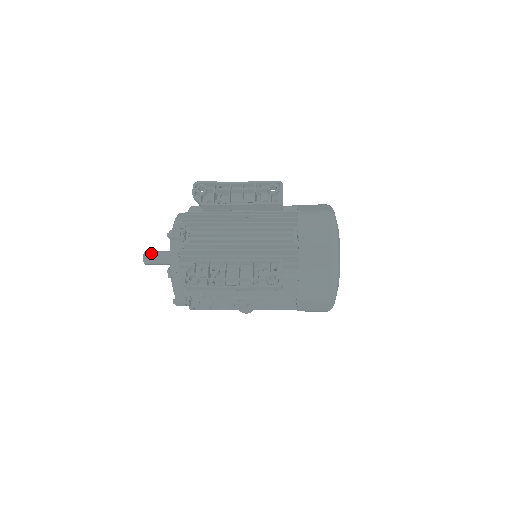
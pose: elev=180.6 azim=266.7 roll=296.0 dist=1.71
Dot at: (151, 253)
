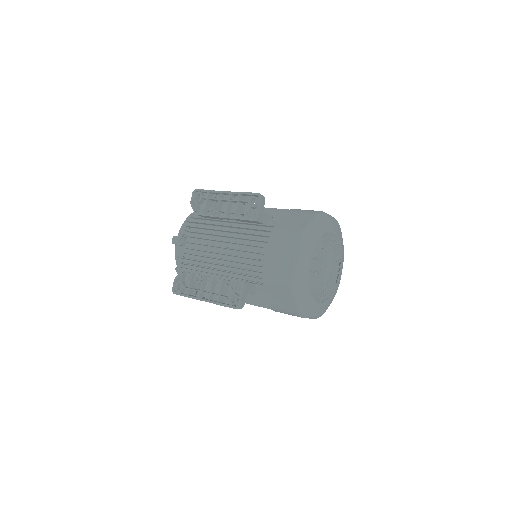
Dot at: occluded
